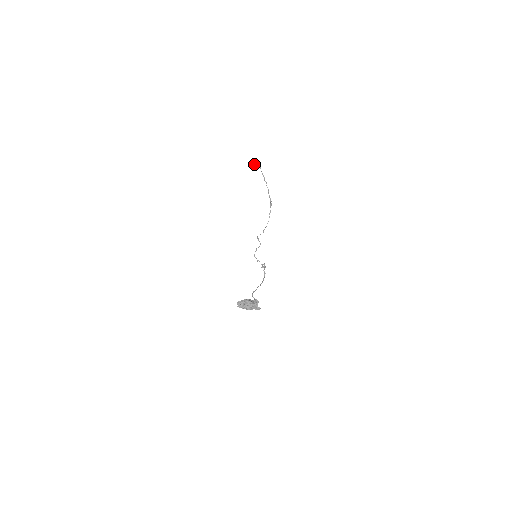
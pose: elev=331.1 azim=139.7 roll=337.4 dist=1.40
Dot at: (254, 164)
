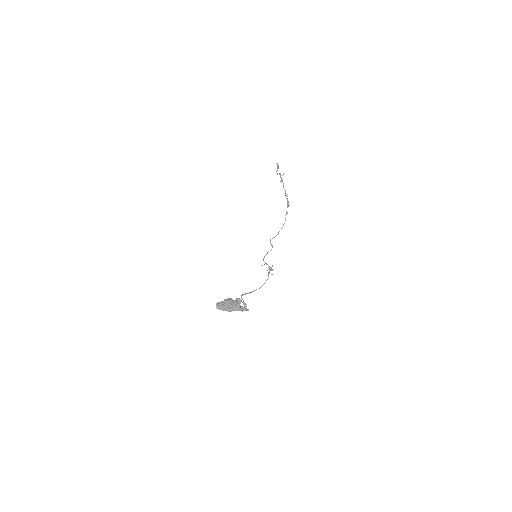
Dot at: occluded
